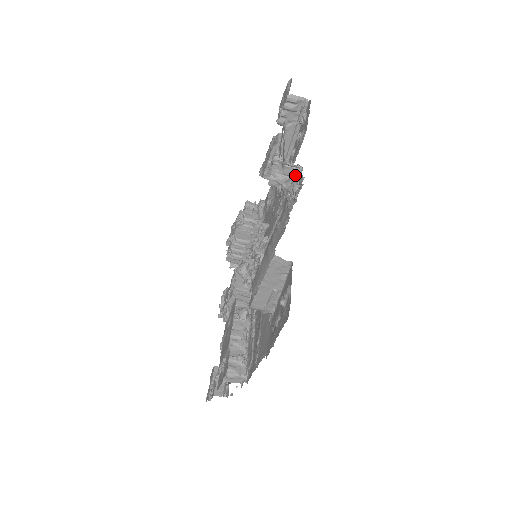
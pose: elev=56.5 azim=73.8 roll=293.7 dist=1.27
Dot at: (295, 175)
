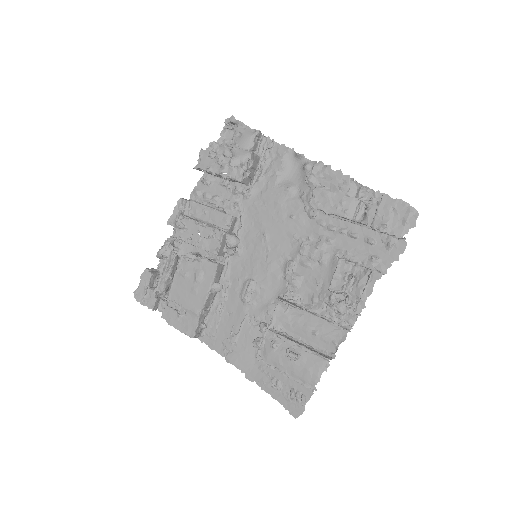
Dot at: occluded
